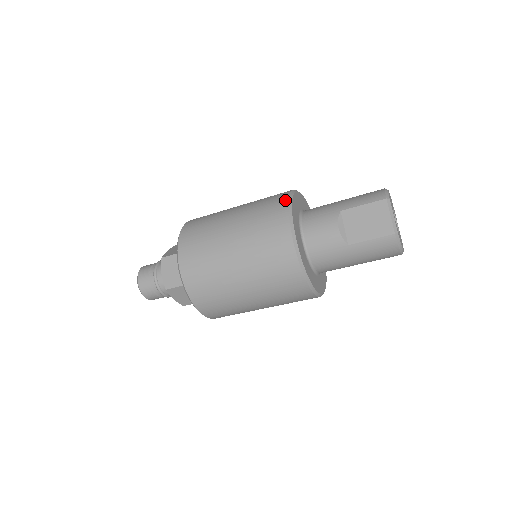
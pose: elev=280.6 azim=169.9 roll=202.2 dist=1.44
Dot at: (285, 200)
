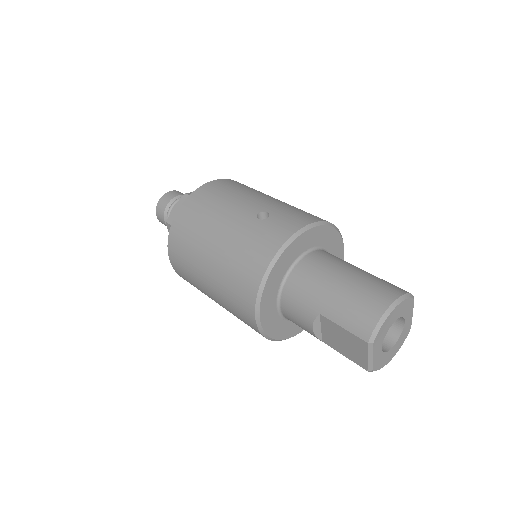
Dot at: (258, 278)
